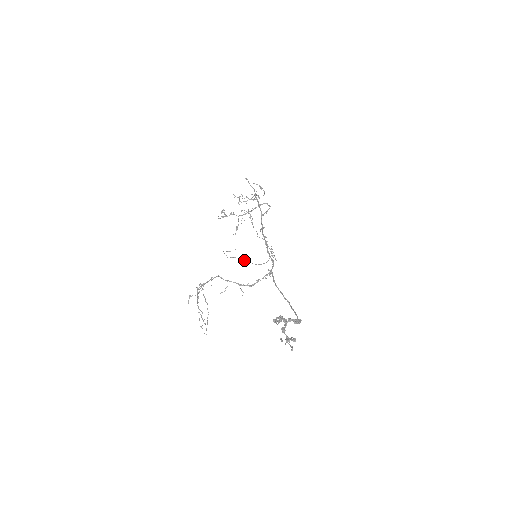
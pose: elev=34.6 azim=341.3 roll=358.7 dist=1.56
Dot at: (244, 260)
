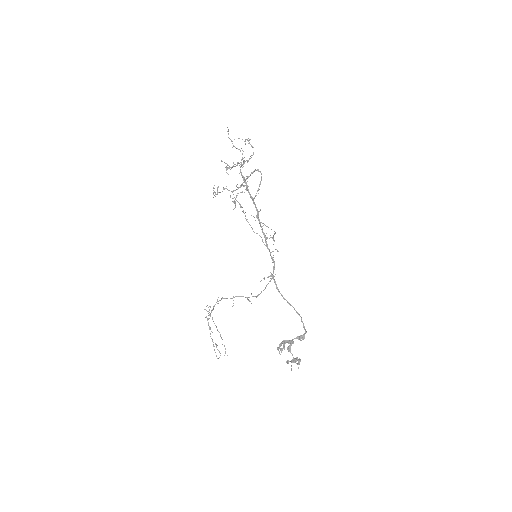
Dot at: occluded
